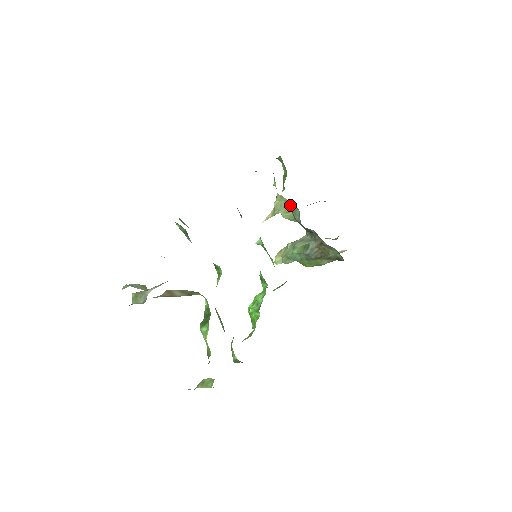
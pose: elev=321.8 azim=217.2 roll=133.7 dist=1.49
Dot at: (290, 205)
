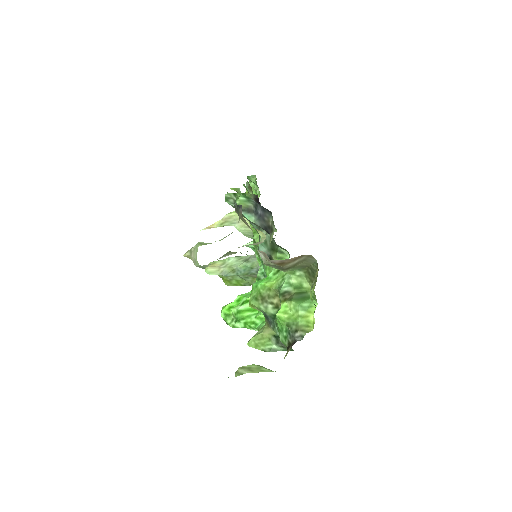
Dot at: occluded
